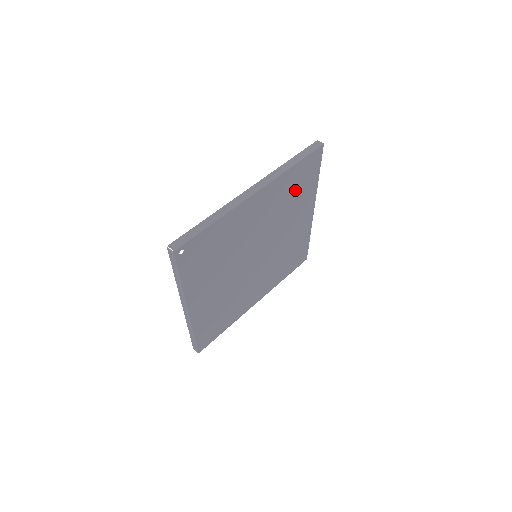
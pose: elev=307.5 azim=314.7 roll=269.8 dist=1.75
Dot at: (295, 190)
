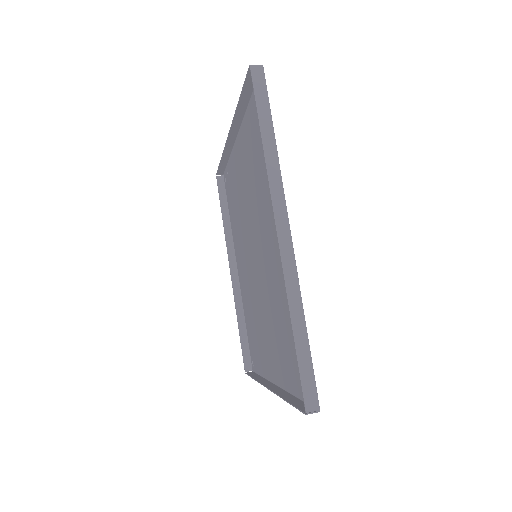
Dot at: (260, 155)
